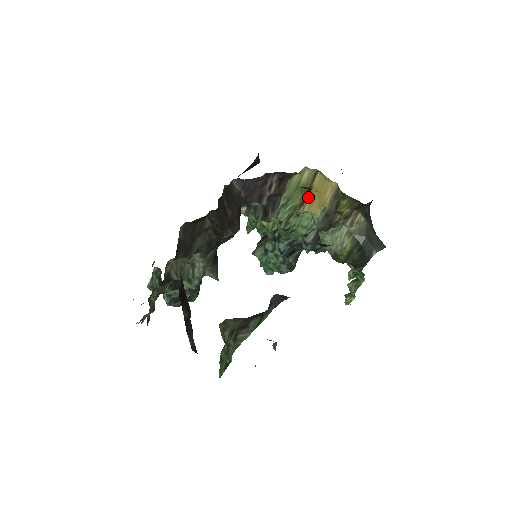
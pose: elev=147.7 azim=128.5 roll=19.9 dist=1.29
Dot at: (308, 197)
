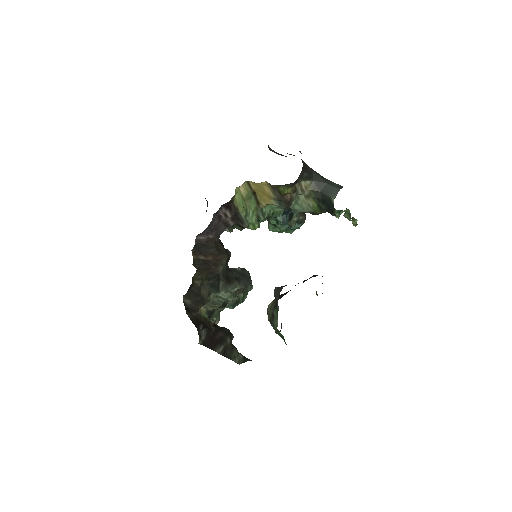
Dot at: (258, 197)
